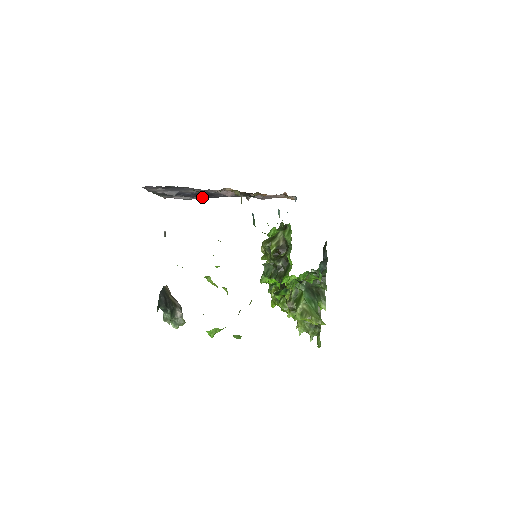
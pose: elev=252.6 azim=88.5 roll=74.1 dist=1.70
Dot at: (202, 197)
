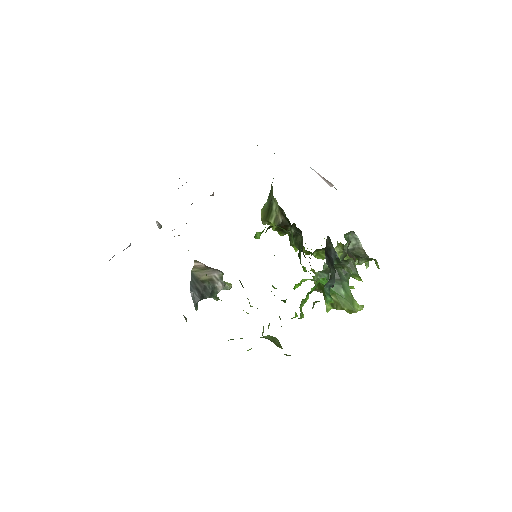
Dot at: occluded
